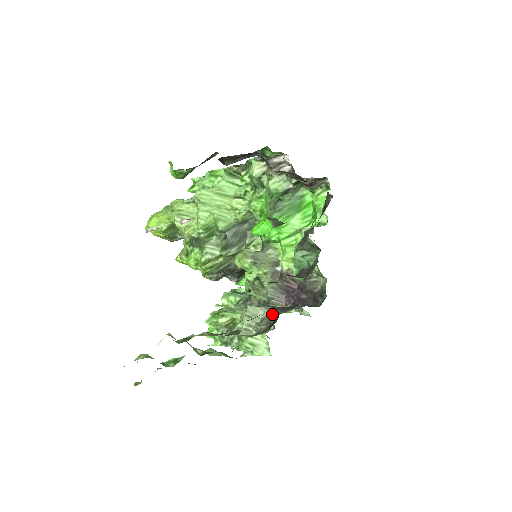
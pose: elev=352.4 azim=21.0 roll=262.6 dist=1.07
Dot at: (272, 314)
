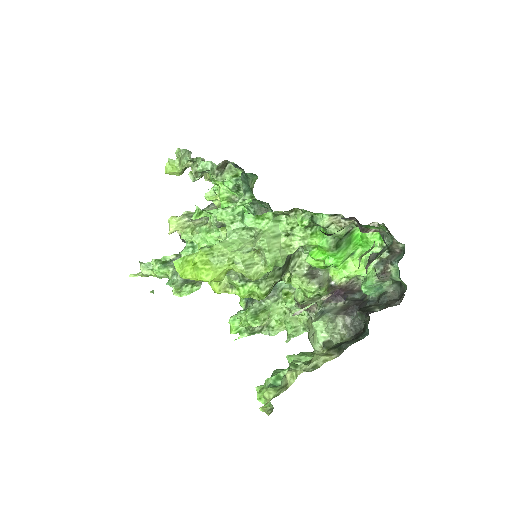
Dot at: (347, 320)
